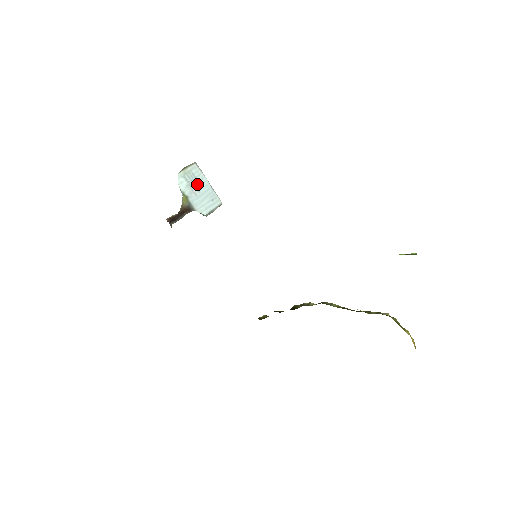
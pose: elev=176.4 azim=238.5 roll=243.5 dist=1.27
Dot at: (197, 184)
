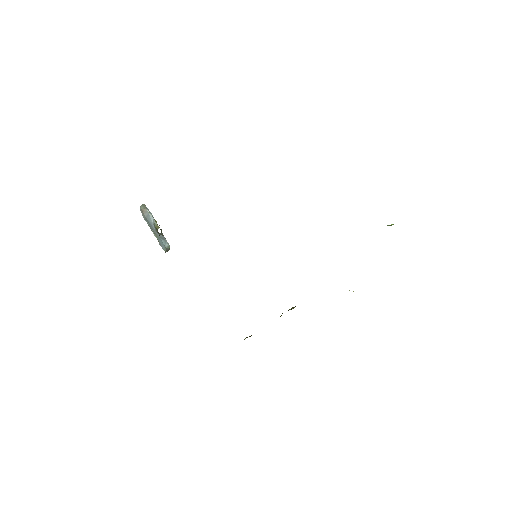
Dot at: occluded
